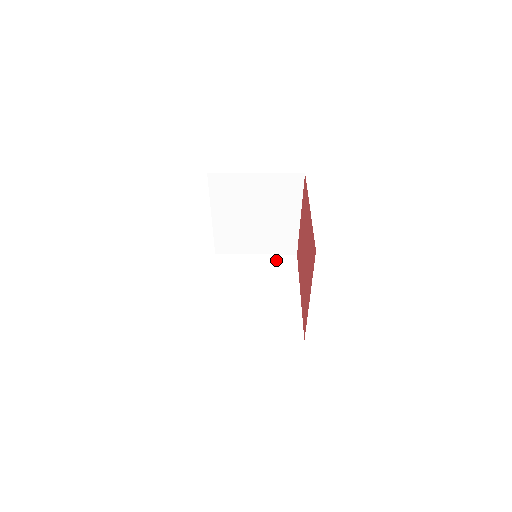
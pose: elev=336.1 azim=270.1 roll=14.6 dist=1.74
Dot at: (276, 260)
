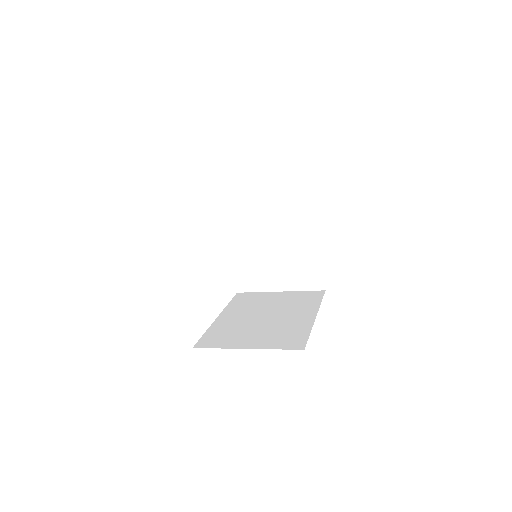
Dot at: (300, 294)
